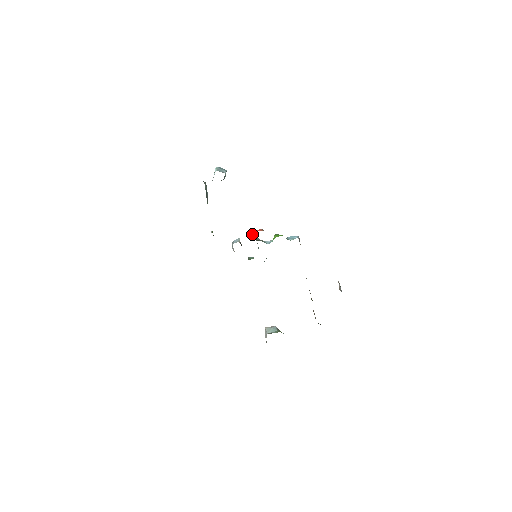
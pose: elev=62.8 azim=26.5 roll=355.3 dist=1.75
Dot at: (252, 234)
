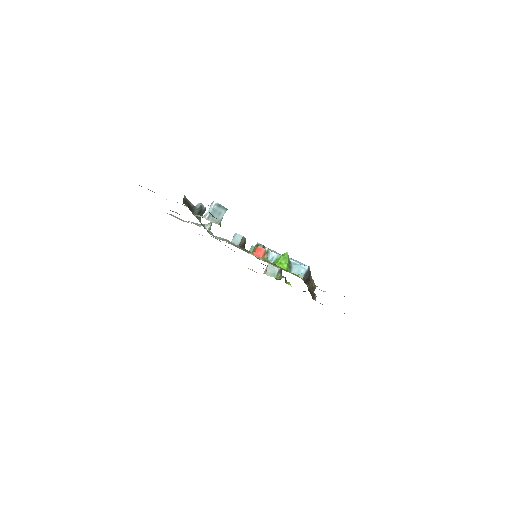
Dot at: (256, 244)
